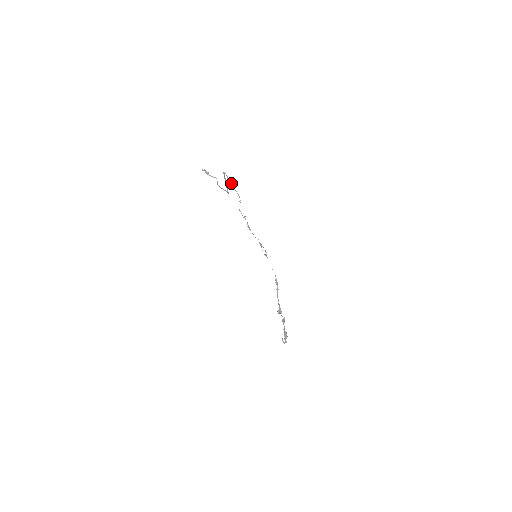
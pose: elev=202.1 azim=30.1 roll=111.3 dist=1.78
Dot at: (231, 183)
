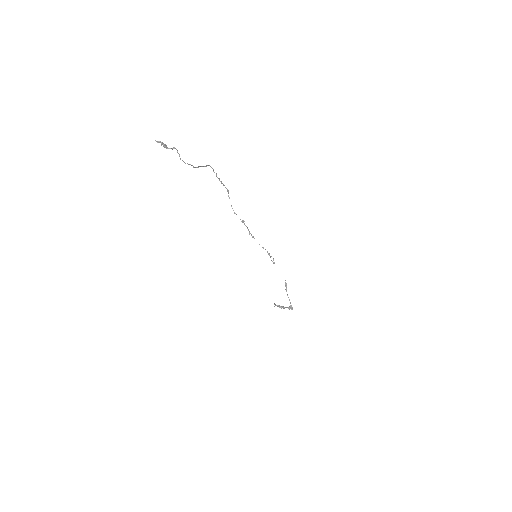
Dot at: (219, 178)
